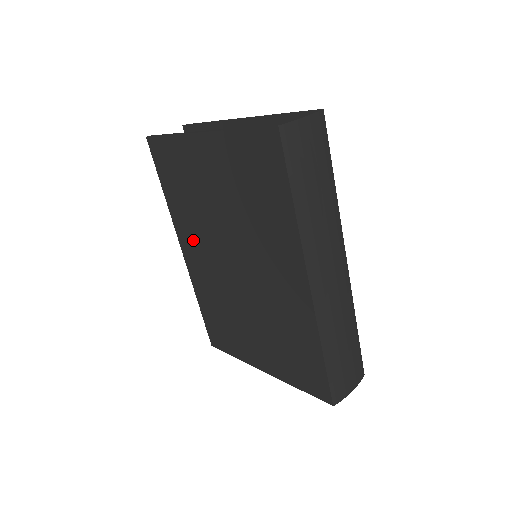
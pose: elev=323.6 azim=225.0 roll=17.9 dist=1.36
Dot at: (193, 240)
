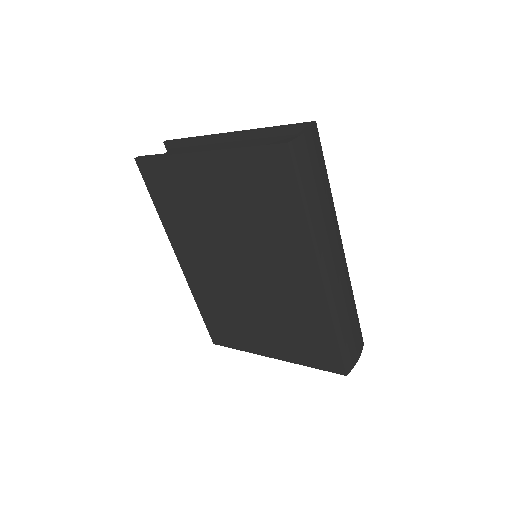
Dot at: (192, 250)
